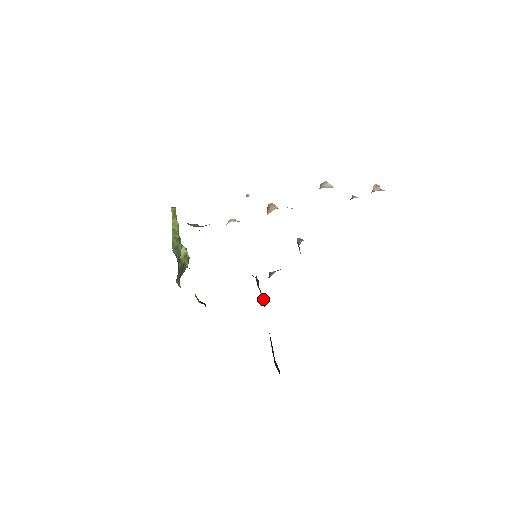
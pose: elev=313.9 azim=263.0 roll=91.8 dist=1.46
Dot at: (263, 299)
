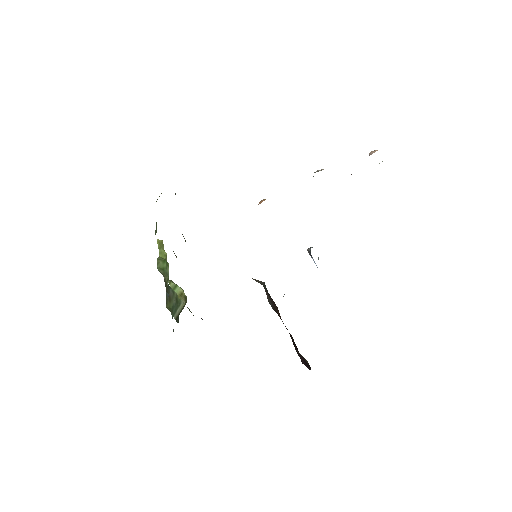
Dot at: (278, 310)
